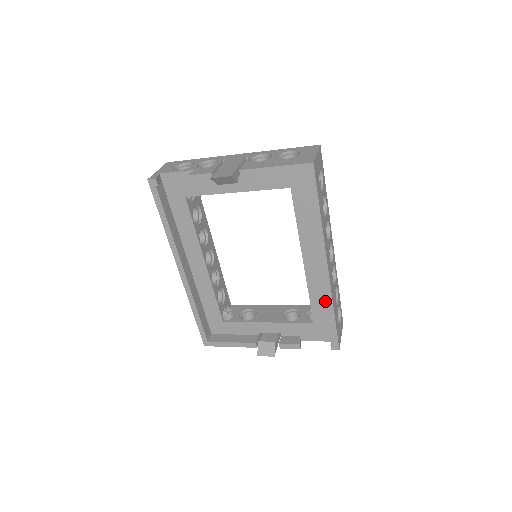
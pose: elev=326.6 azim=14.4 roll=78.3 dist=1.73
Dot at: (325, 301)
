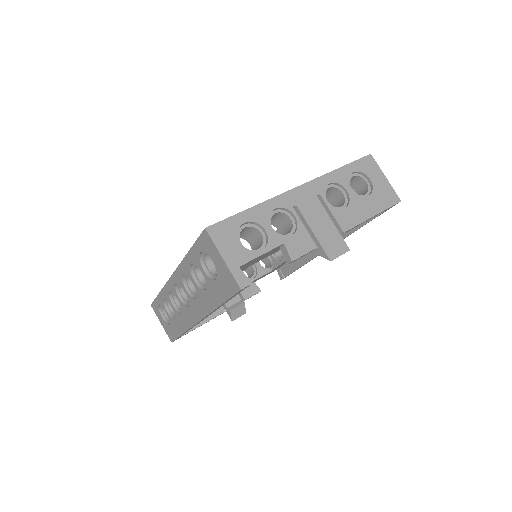
Dot at: occluded
